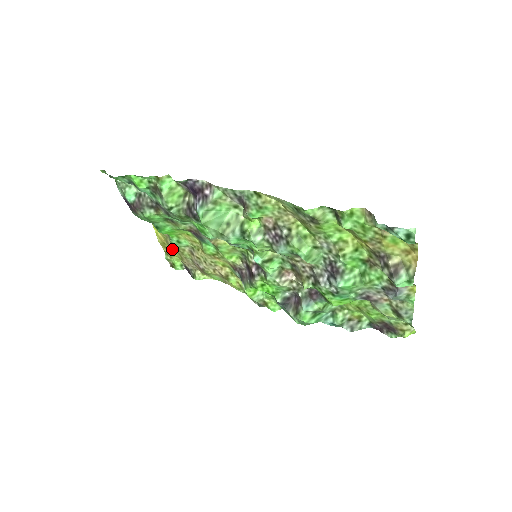
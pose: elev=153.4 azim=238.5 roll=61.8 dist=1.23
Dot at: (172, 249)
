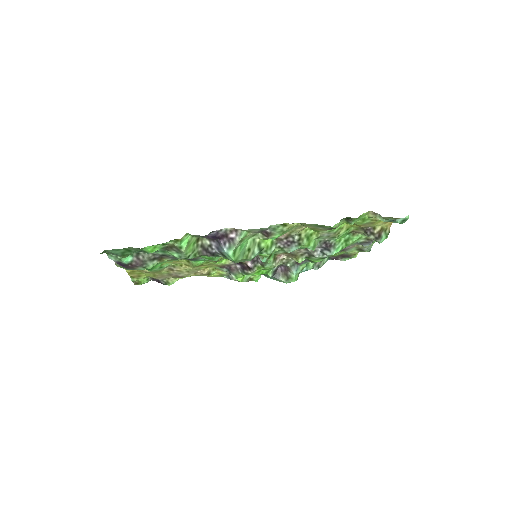
Dot at: (144, 273)
